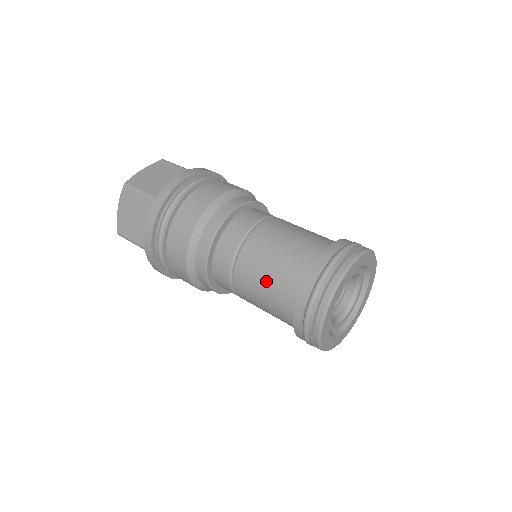
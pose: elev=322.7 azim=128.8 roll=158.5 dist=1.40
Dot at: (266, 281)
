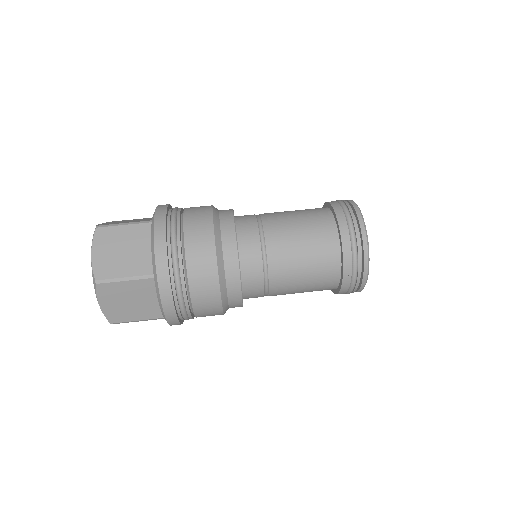
Dot at: (305, 278)
